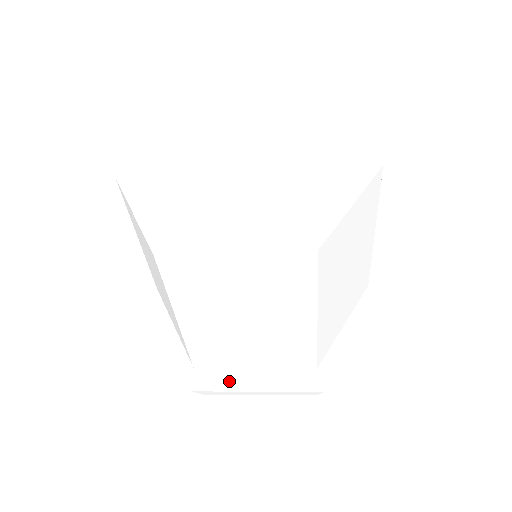
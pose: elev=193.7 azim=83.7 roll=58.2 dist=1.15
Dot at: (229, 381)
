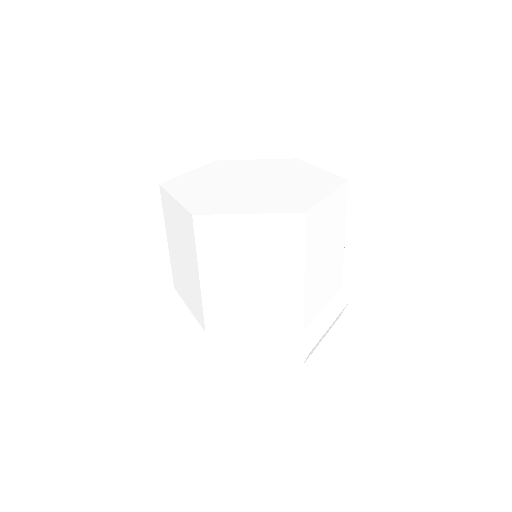
Dot at: (233, 344)
